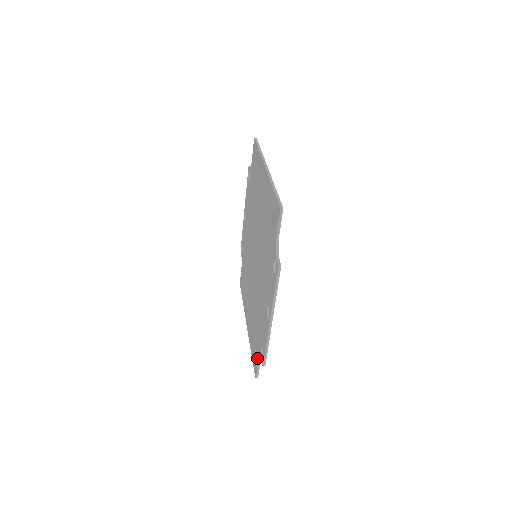
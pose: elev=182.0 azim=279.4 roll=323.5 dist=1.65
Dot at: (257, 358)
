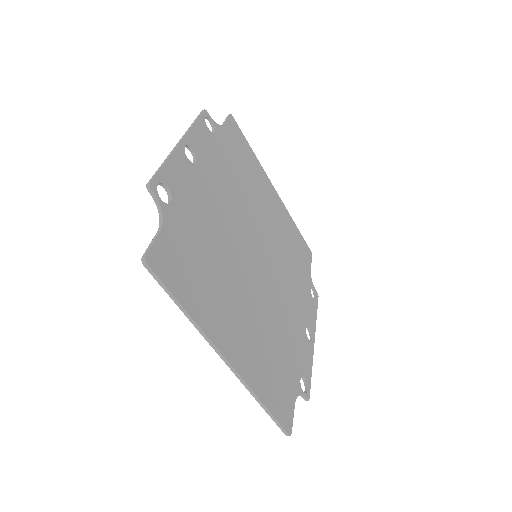
Dot at: (163, 237)
